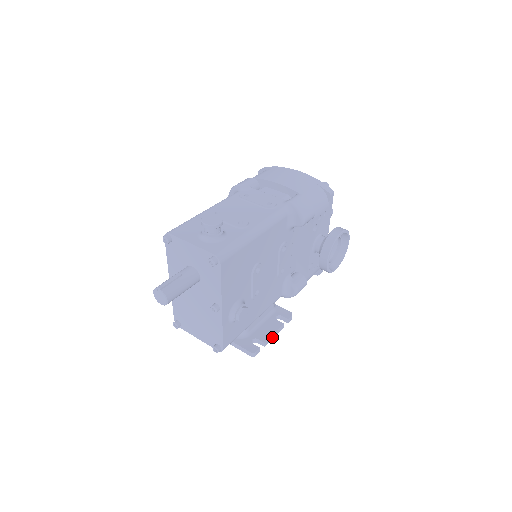
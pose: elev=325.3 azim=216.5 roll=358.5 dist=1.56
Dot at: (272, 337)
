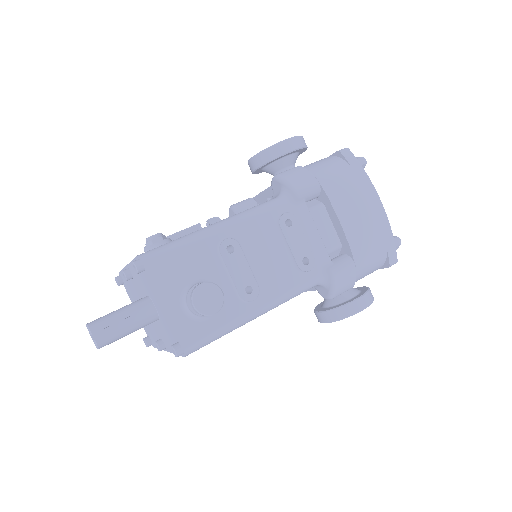
Dot at: occluded
